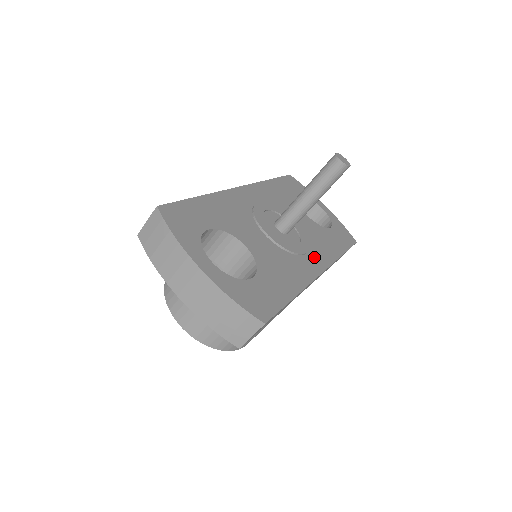
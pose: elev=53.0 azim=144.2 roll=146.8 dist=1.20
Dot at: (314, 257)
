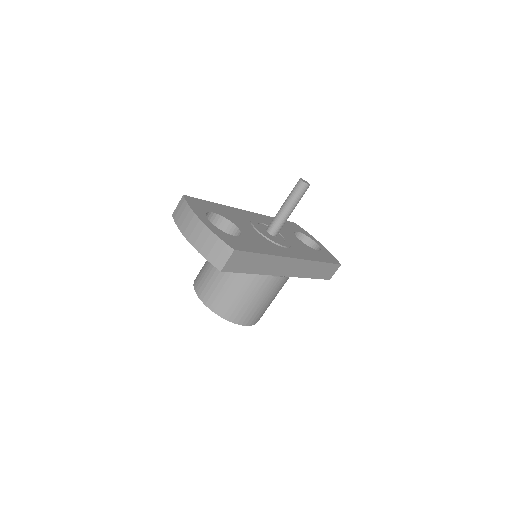
Dot at: (293, 252)
